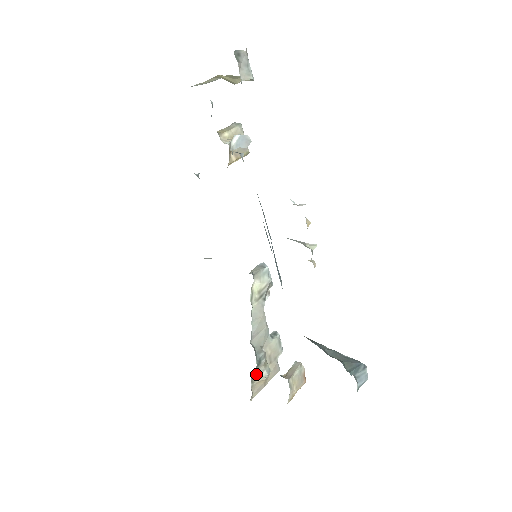
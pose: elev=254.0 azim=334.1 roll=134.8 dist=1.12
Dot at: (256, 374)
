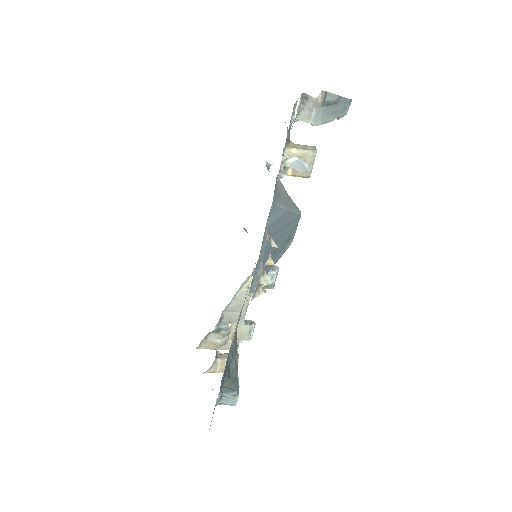
Dot at: (212, 336)
